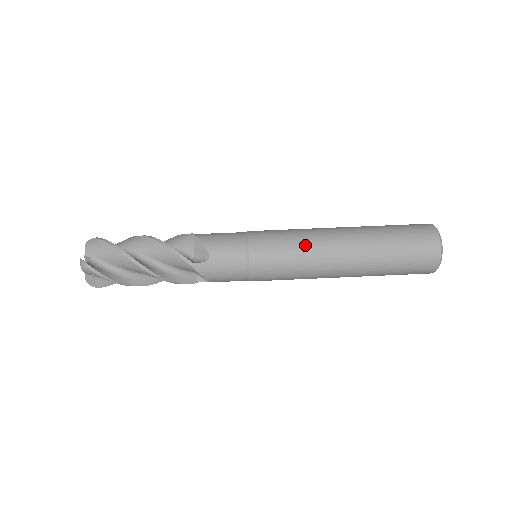
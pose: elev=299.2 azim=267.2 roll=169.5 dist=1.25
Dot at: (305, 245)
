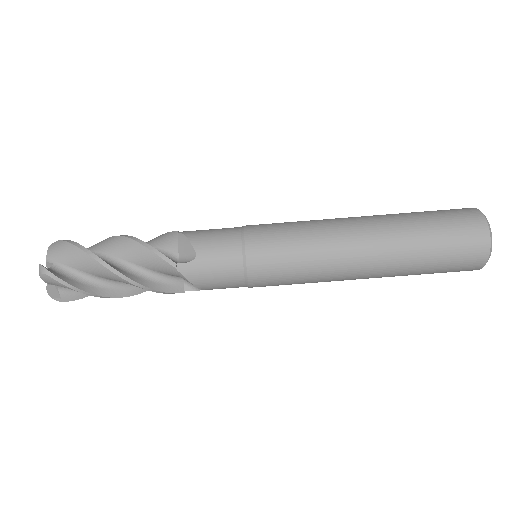
Dot at: (316, 236)
